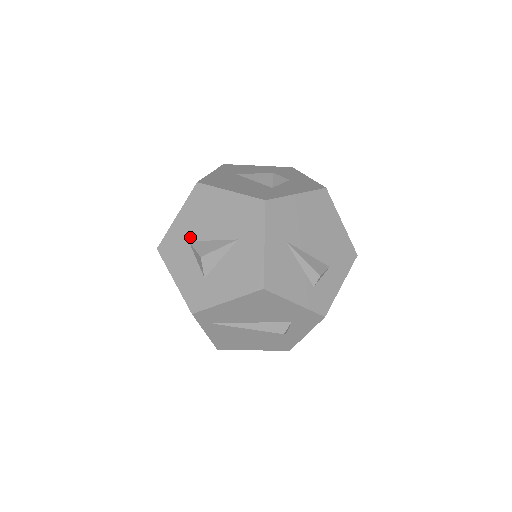
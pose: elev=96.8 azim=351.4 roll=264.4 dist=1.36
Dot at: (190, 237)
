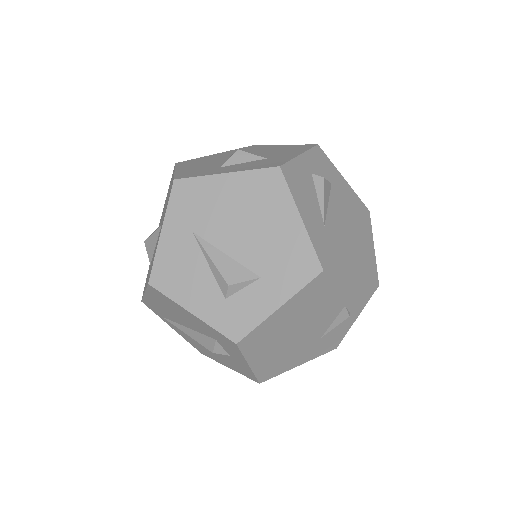
Dot at: occluded
